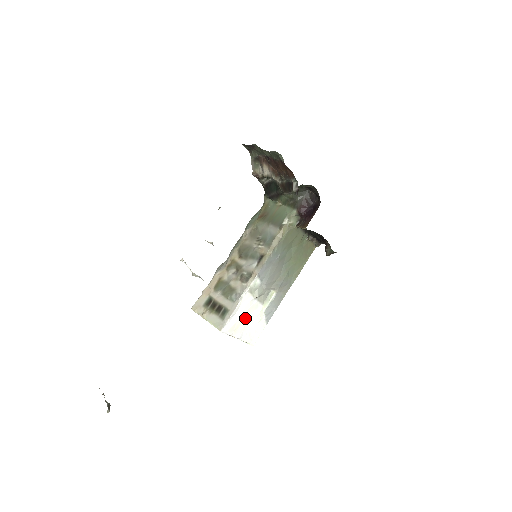
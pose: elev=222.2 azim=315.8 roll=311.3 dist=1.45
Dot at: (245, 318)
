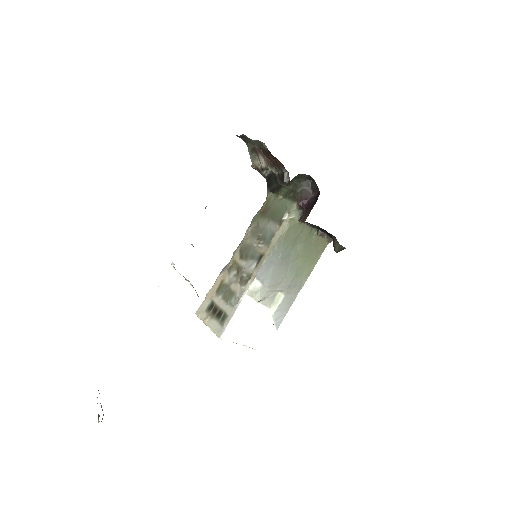
Dot at: (249, 323)
